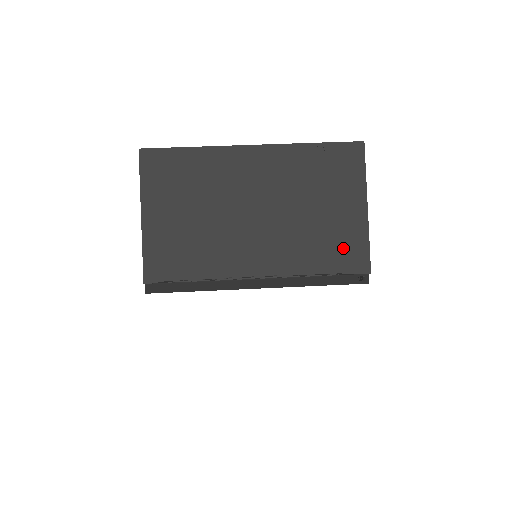
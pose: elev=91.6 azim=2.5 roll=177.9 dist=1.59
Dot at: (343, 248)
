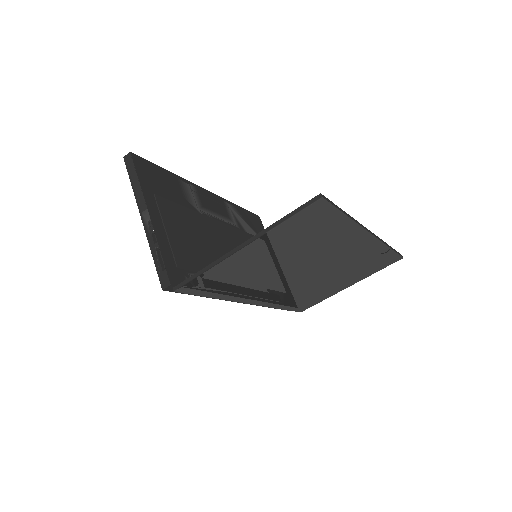
Dot at: (310, 300)
